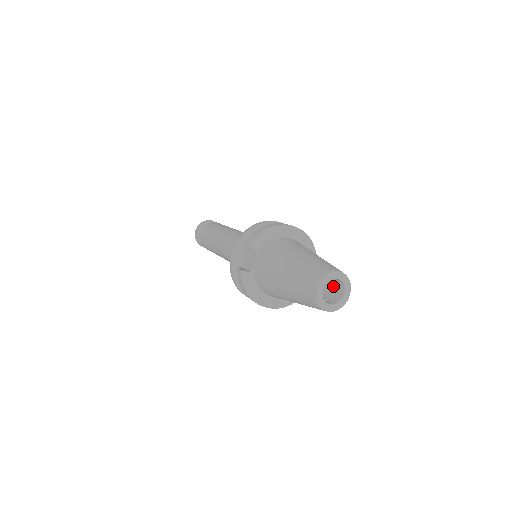
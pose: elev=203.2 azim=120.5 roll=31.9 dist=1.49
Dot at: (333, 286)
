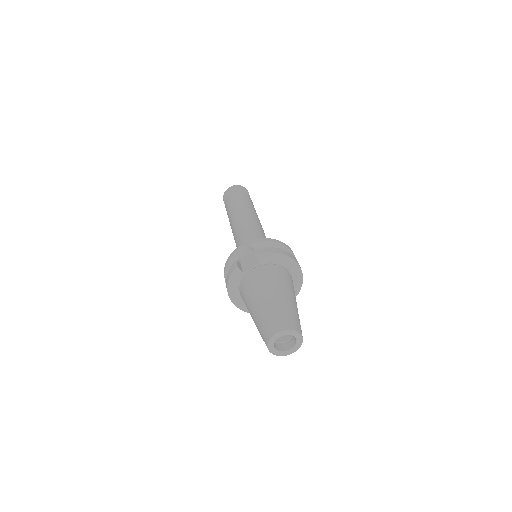
Dot at: (288, 336)
